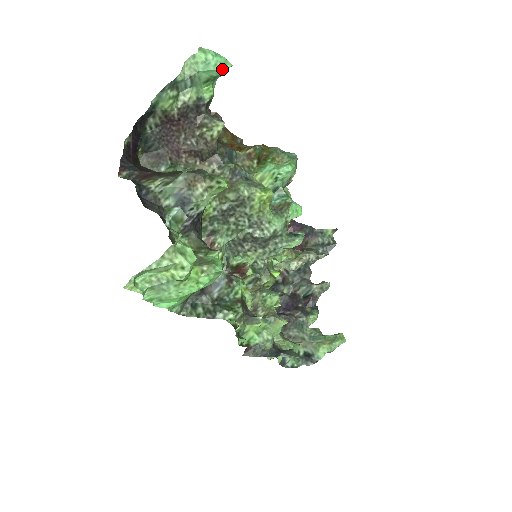
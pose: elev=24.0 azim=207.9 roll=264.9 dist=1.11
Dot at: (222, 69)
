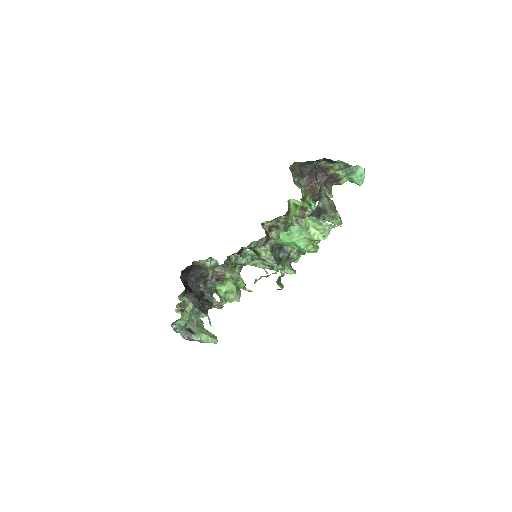
Dot at: (360, 183)
